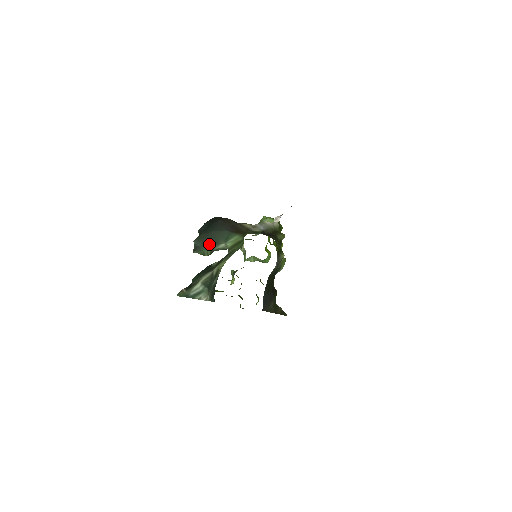
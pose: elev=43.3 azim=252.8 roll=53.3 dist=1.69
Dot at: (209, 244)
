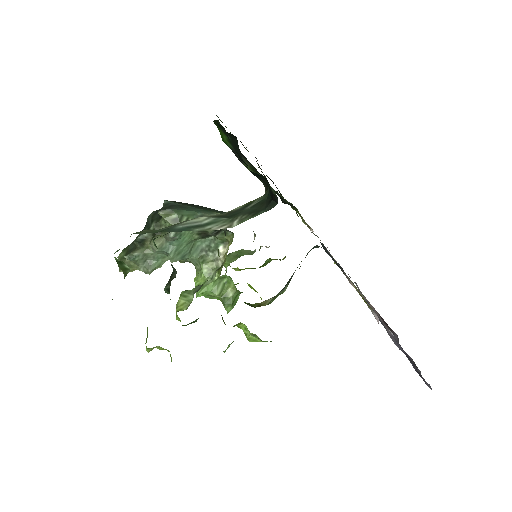
Dot at: (196, 208)
